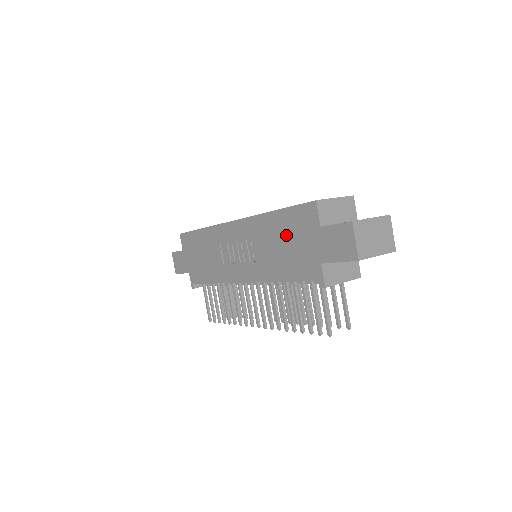
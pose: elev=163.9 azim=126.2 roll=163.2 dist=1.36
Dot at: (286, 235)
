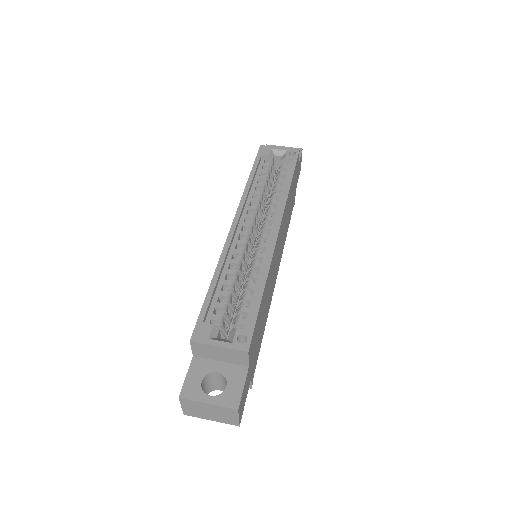
Dot at: occluded
